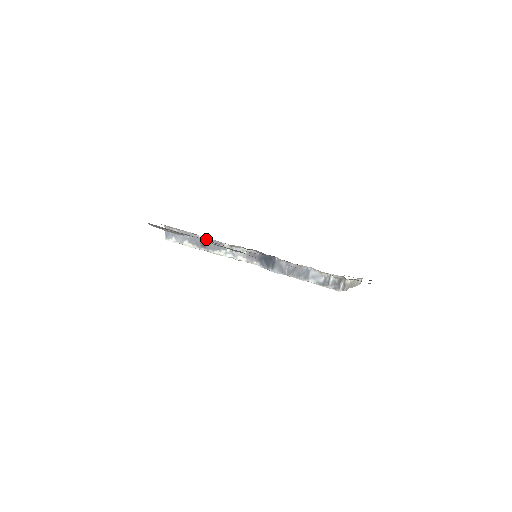
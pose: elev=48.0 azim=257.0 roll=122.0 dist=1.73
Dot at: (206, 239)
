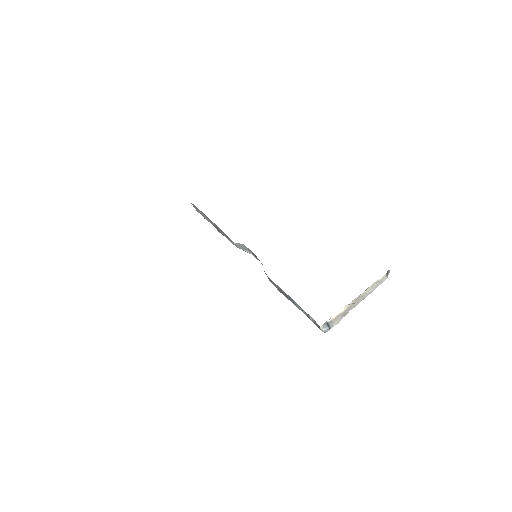
Dot at: (217, 226)
